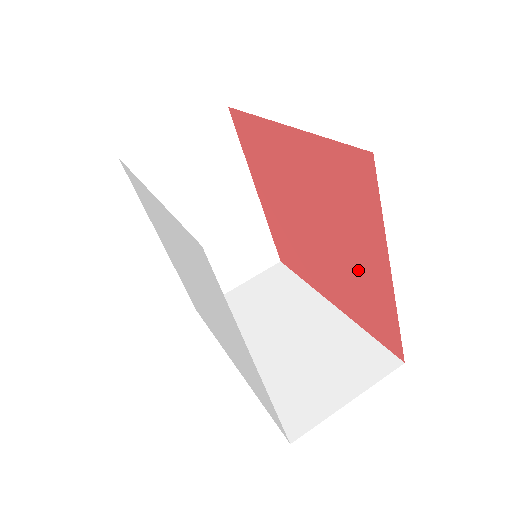
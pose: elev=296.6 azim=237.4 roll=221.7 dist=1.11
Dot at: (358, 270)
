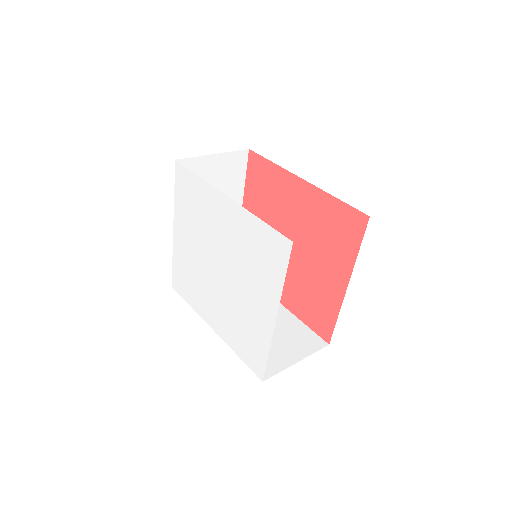
Dot at: (320, 280)
